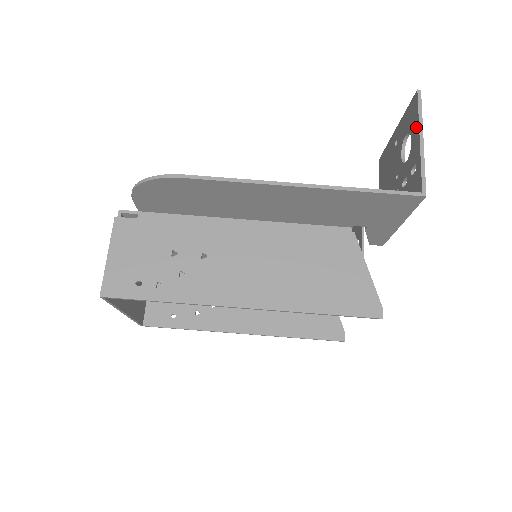
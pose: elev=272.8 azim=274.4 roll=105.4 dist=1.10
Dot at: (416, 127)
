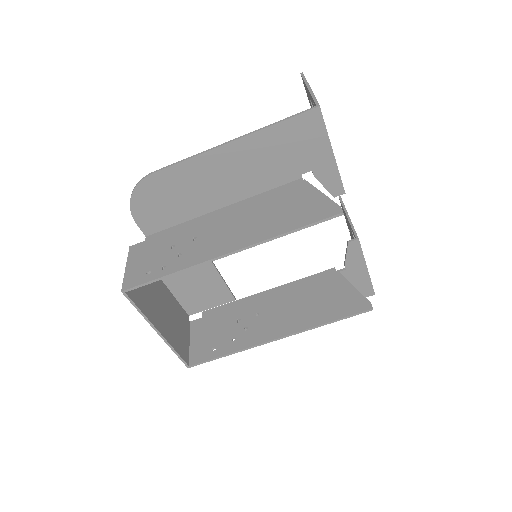
Dot at: (306, 88)
